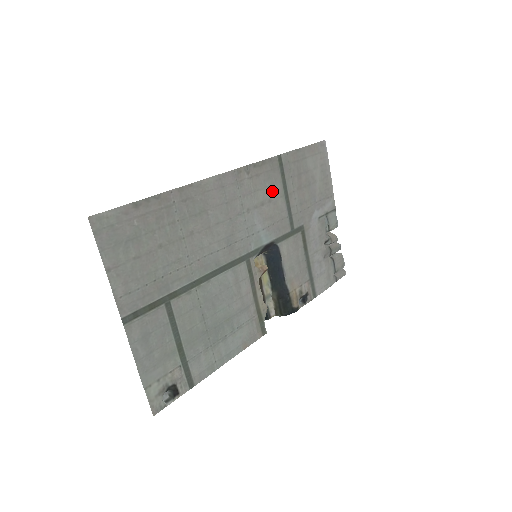
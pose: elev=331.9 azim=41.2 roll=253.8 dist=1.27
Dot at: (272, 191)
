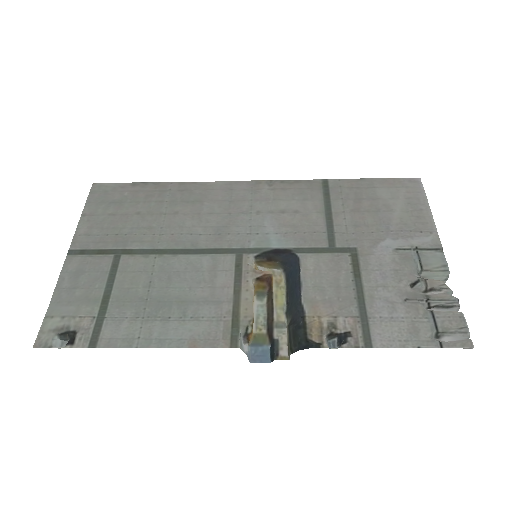
Dot at: (303, 205)
